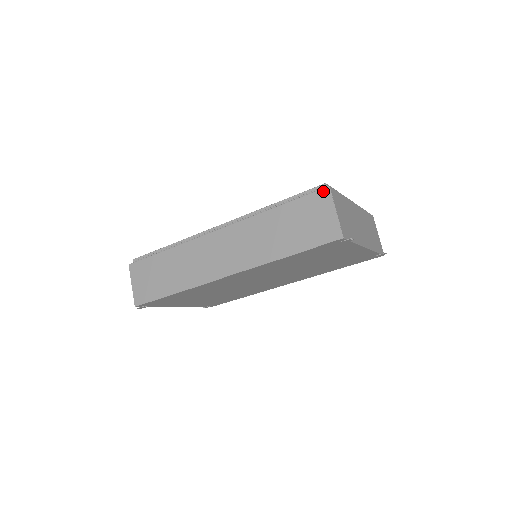
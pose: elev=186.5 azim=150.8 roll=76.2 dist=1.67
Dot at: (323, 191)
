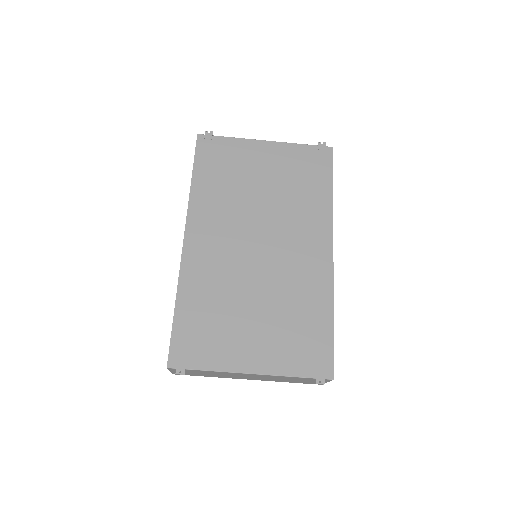
Dot at: occluded
